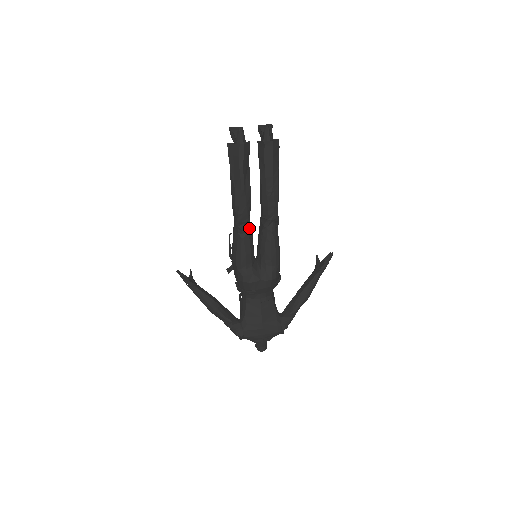
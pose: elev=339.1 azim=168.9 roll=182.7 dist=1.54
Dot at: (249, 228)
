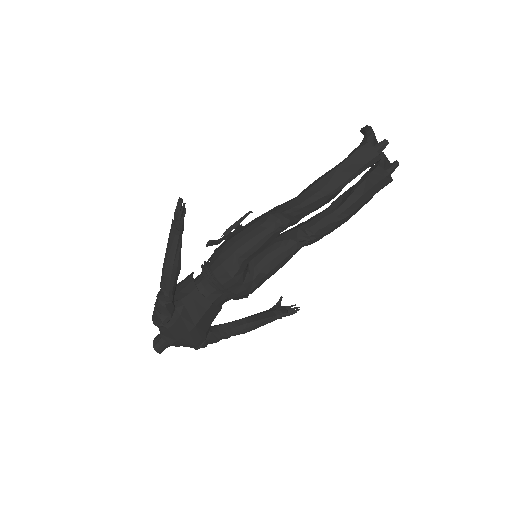
Dot at: (286, 227)
